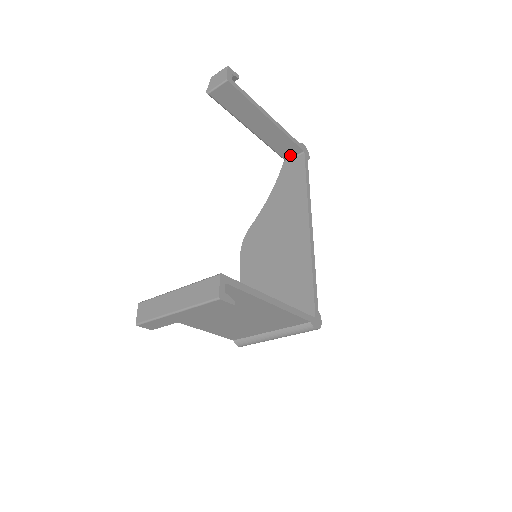
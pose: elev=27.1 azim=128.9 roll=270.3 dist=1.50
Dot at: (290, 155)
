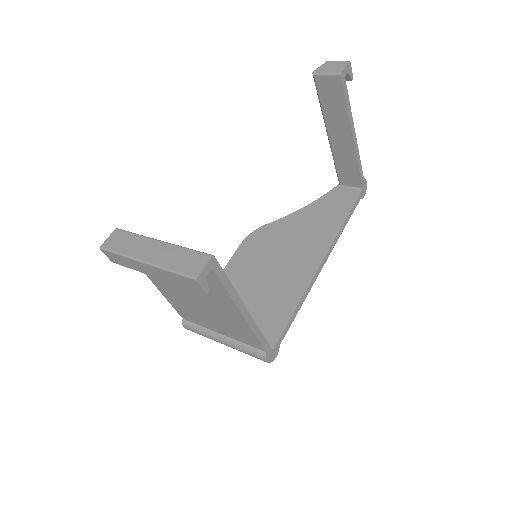
Dot at: (348, 183)
